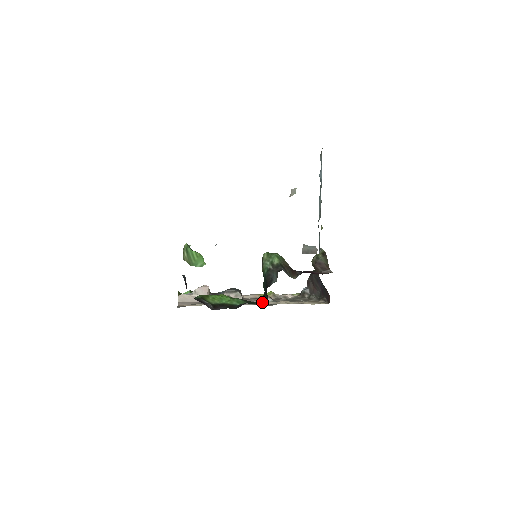
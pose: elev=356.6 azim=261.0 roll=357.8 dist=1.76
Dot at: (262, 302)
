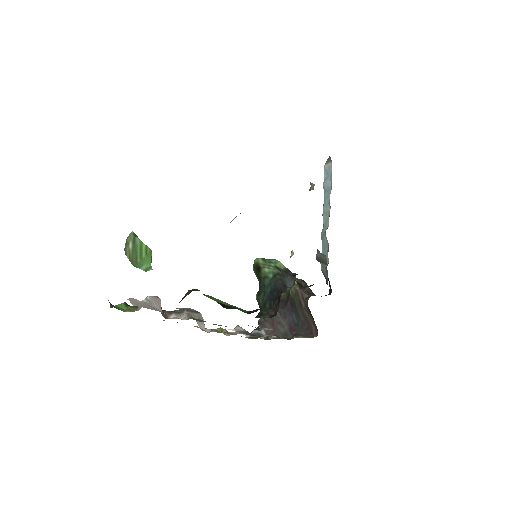
Dot at: (265, 317)
